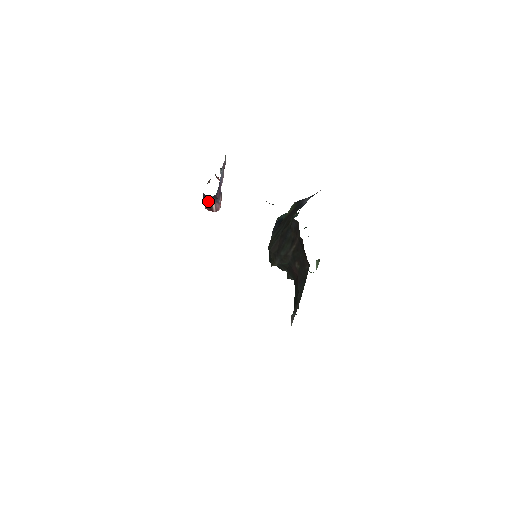
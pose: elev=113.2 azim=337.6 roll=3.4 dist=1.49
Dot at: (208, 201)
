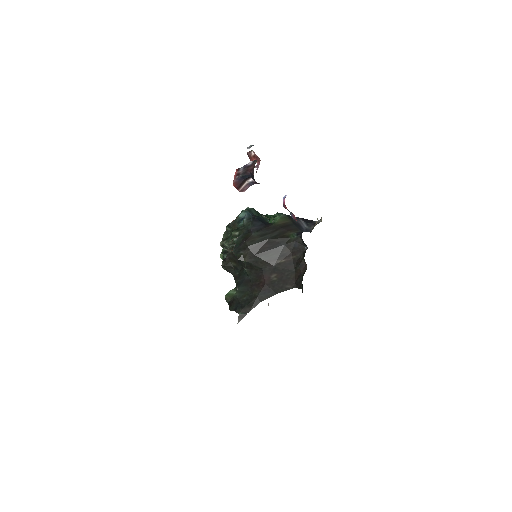
Dot at: (244, 179)
